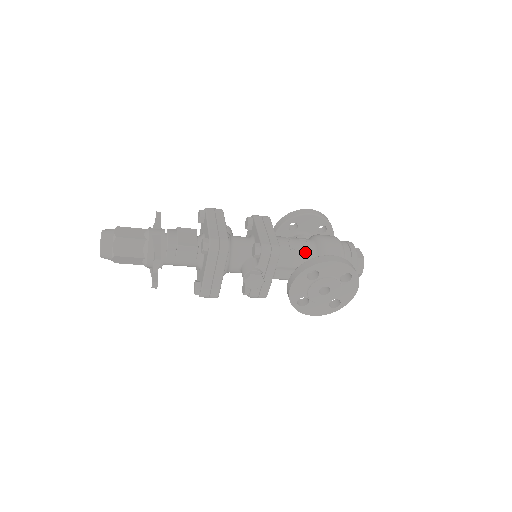
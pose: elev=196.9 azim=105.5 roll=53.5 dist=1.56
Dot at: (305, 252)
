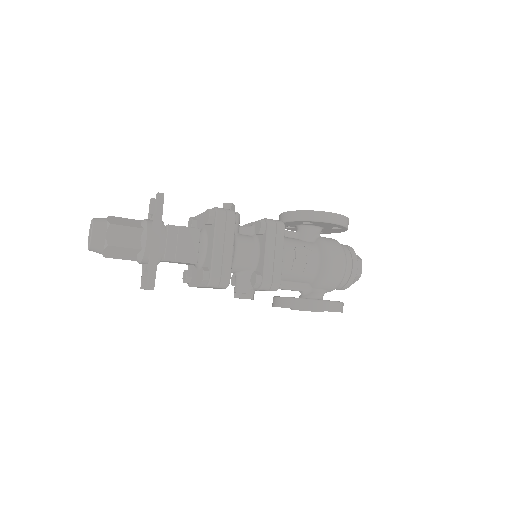
Dot at: (305, 273)
